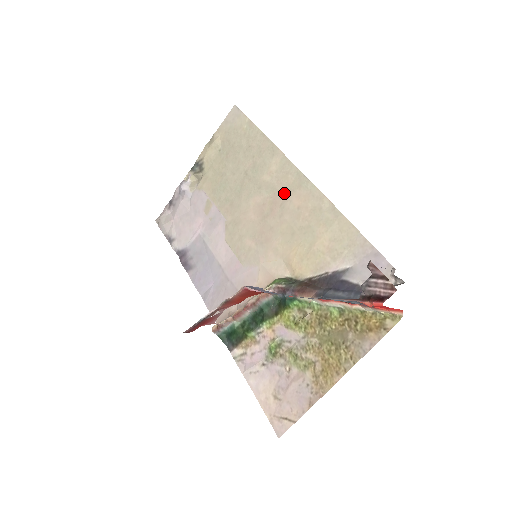
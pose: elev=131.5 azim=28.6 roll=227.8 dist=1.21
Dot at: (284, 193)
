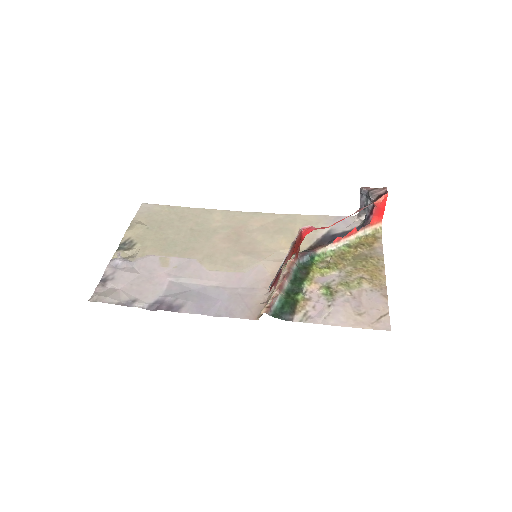
Dot at: (241, 225)
